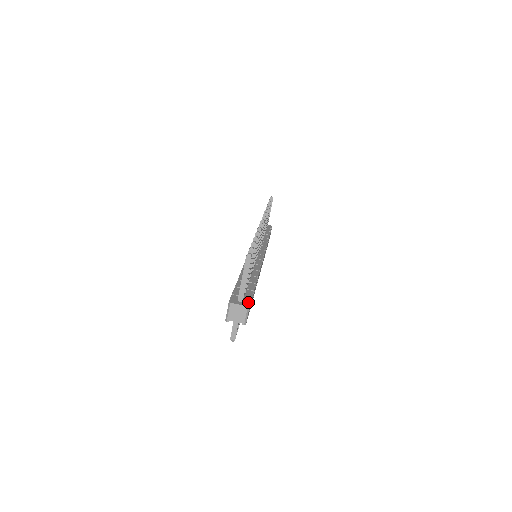
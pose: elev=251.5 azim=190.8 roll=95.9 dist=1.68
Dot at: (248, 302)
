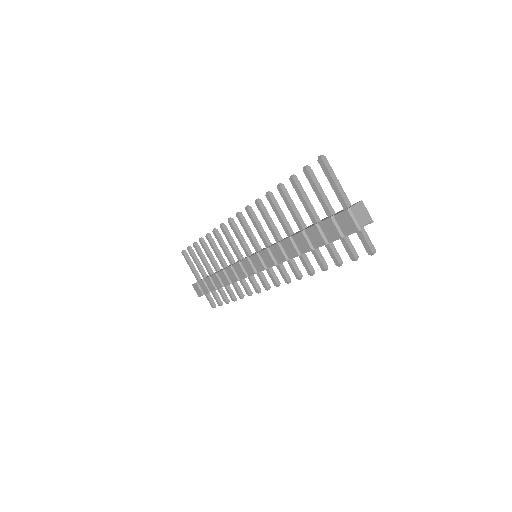
Dot at: (353, 204)
